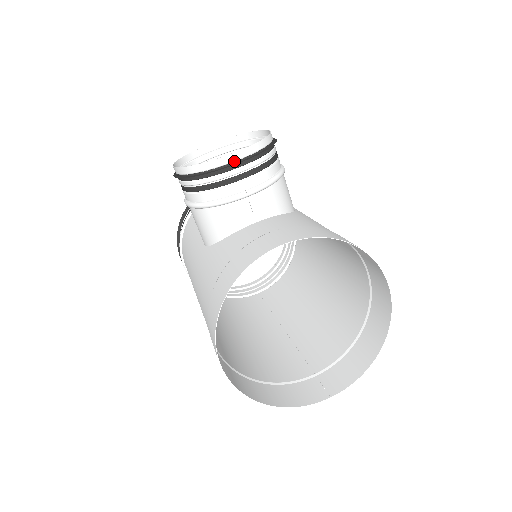
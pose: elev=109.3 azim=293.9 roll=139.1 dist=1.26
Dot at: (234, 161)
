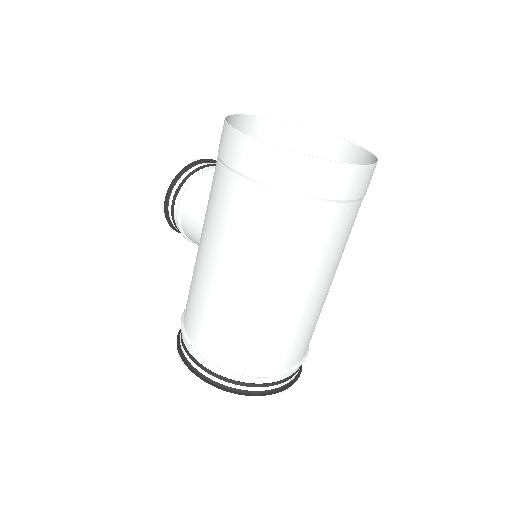
Dot at: (204, 161)
